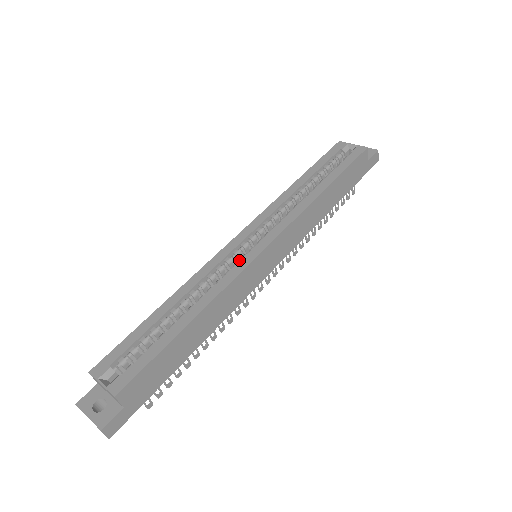
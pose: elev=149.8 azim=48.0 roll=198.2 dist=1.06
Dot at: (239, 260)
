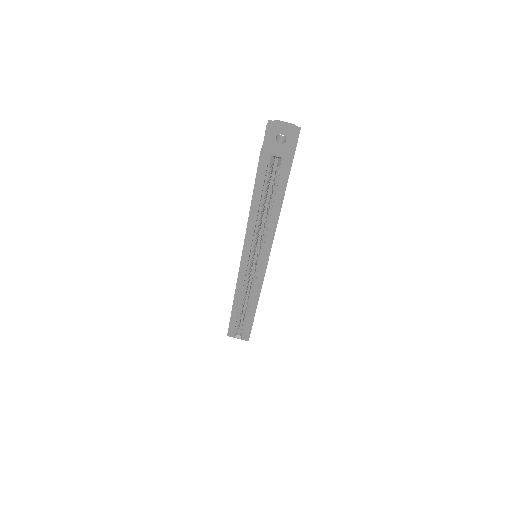
Dot at: (251, 269)
